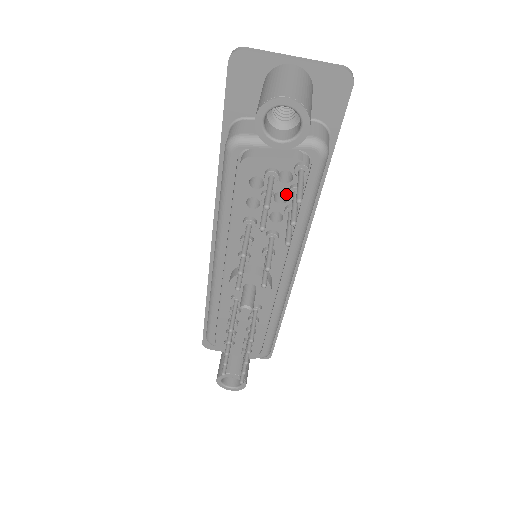
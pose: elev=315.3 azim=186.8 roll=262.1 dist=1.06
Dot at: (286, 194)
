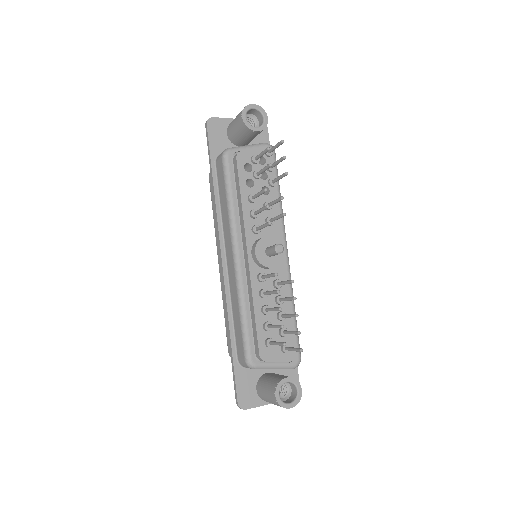
Dot at: occluded
